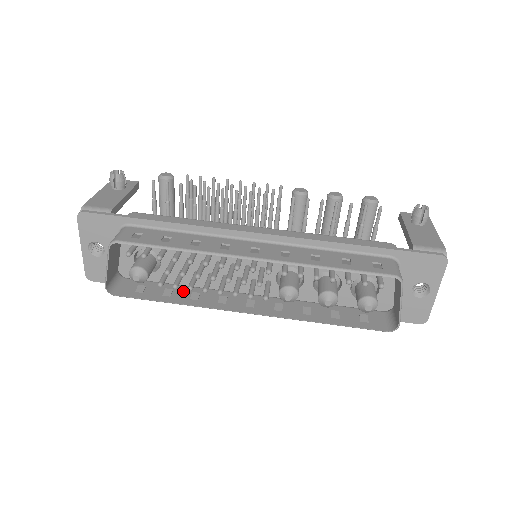
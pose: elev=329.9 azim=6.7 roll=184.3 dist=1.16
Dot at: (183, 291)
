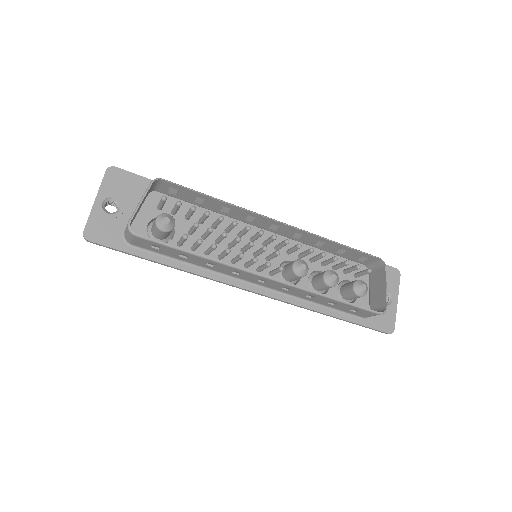
Dot at: occluded
